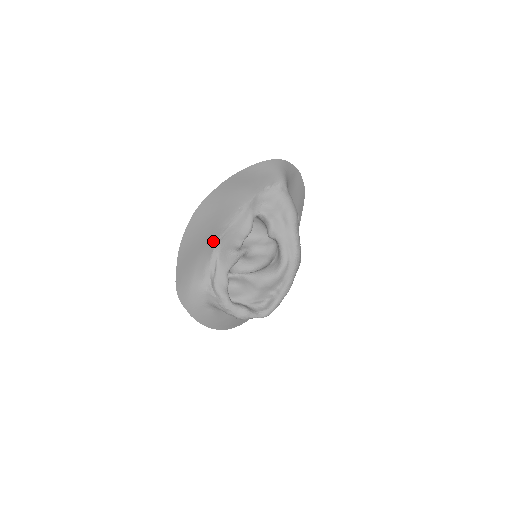
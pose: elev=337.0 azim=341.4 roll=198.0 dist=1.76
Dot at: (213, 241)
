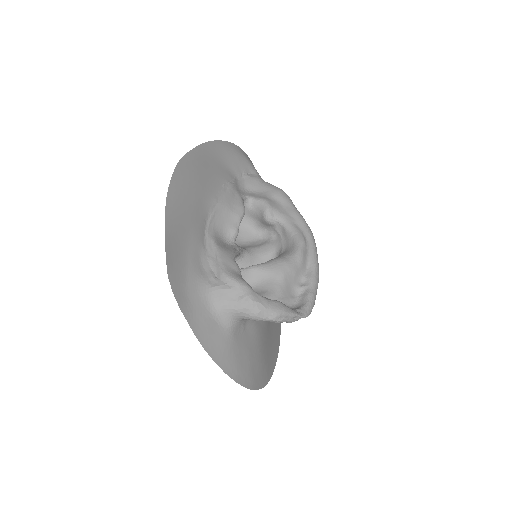
Dot at: (203, 219)
